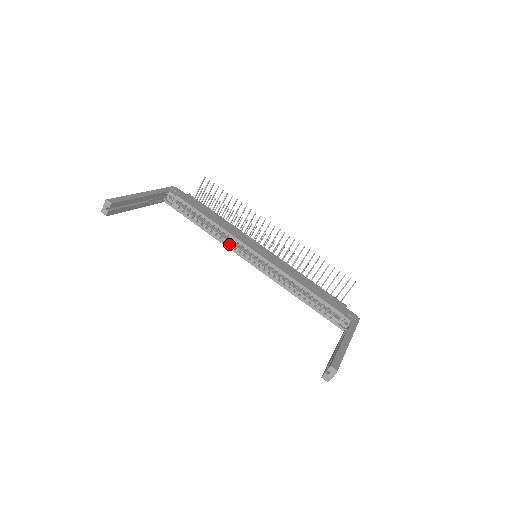
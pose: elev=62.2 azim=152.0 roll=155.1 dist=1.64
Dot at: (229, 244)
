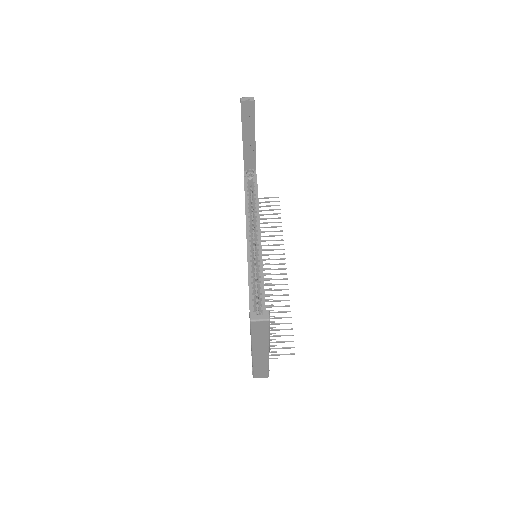
Dot at: (250, 230)
